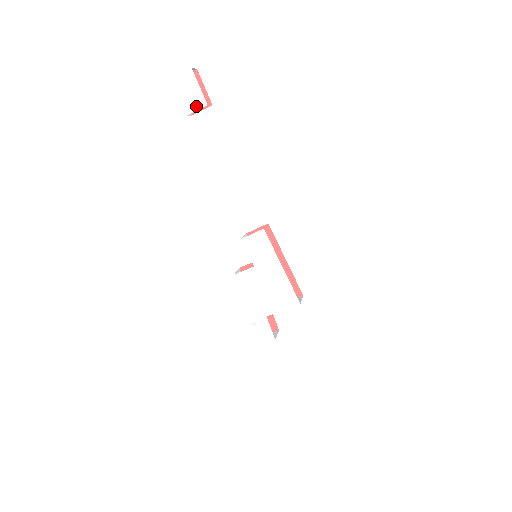
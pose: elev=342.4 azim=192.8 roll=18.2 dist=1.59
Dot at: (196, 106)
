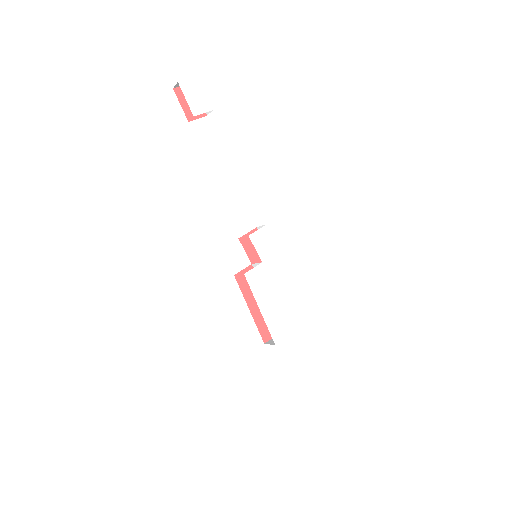
Dot at: (202, 109)
